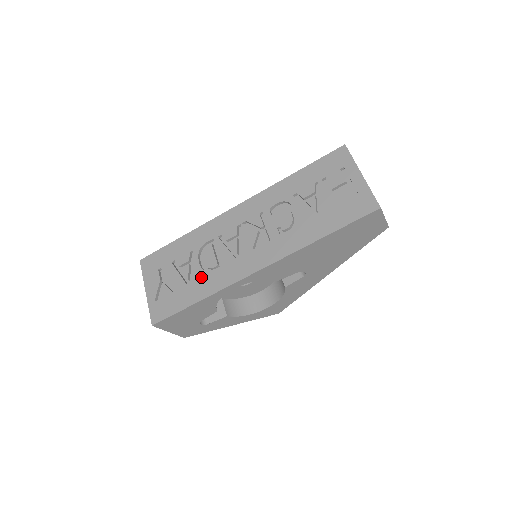
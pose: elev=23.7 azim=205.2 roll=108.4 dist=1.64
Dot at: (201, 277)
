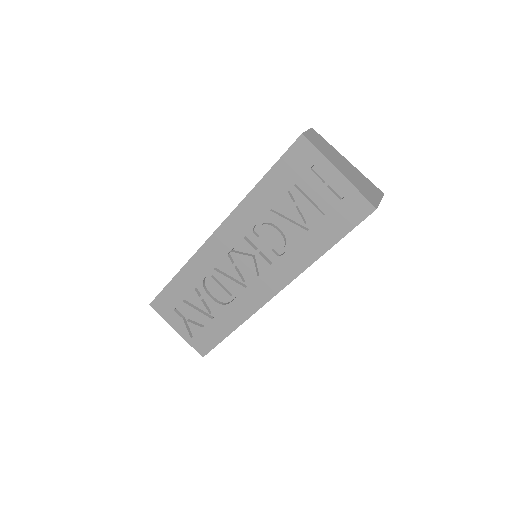
Dot at: (221, 310)
